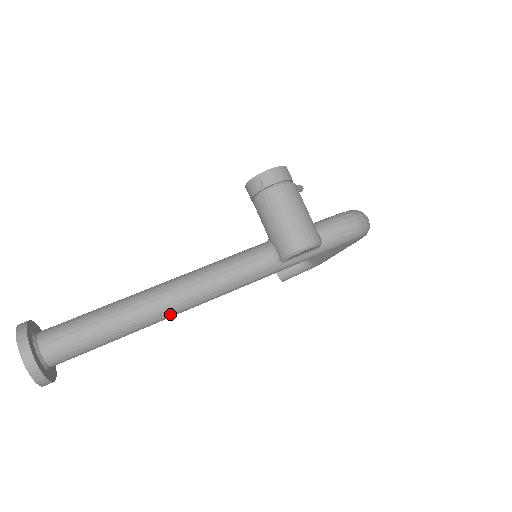
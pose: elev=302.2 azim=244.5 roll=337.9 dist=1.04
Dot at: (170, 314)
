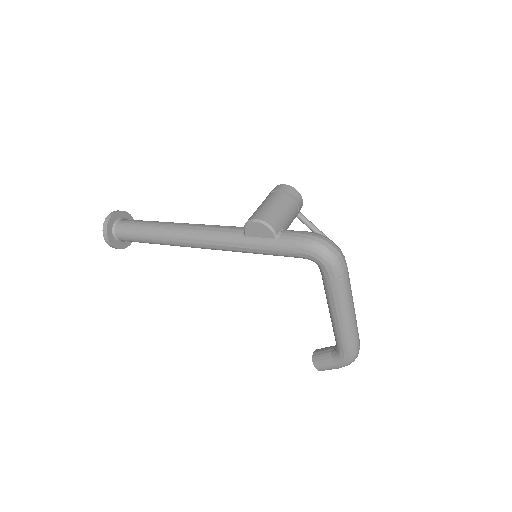
Dot at: (173, 236)
